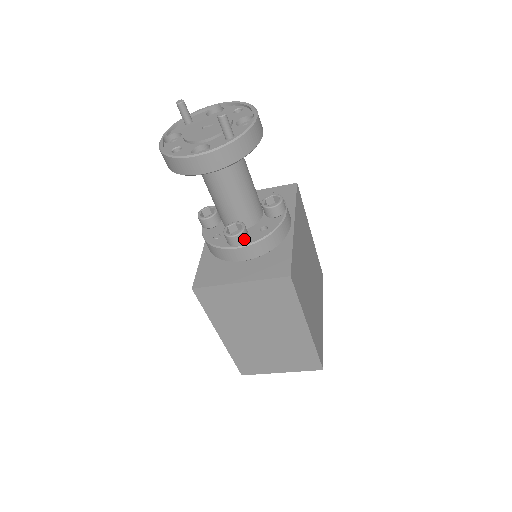
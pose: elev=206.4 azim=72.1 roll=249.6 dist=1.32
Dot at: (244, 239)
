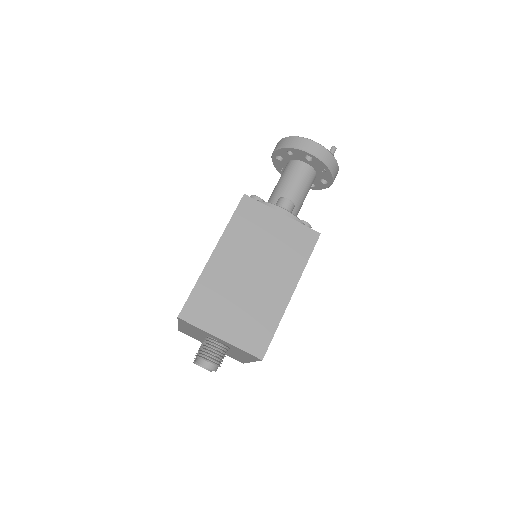
Dot at: (291, 209)
